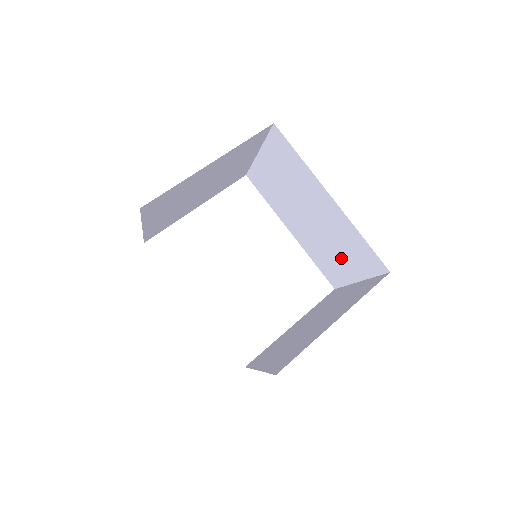
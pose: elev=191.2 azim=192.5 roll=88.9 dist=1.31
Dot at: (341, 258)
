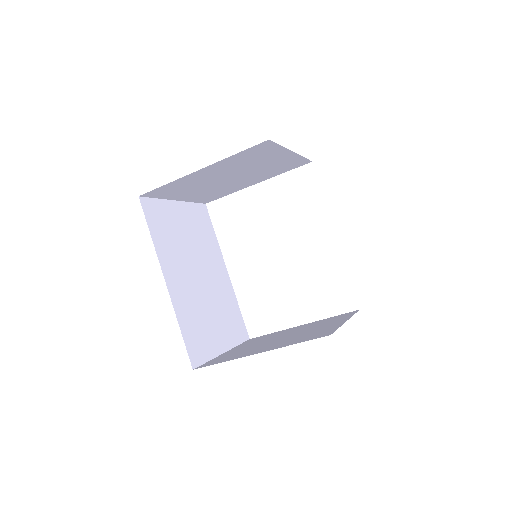
Dot at: occluded
